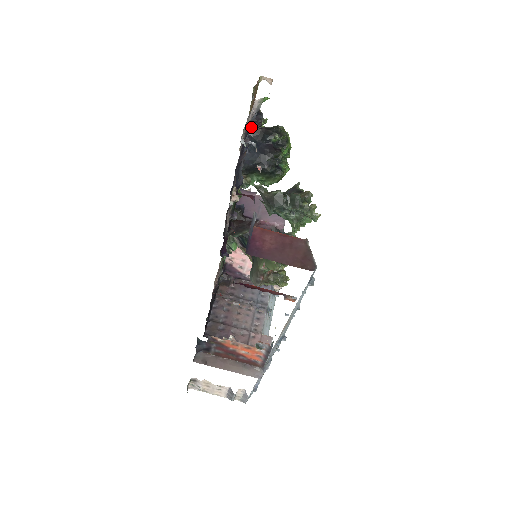
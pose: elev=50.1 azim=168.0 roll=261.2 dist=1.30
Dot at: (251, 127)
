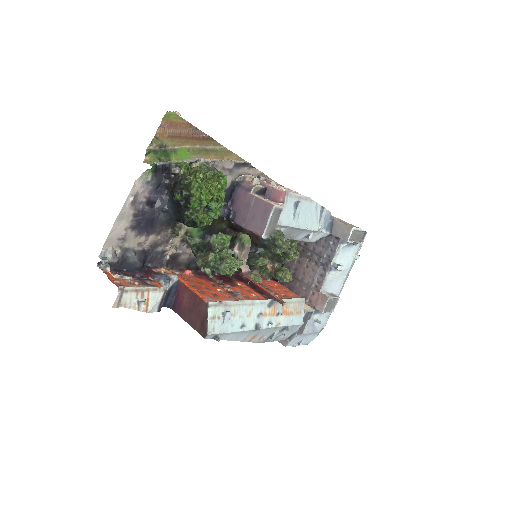
Dot at: (163, 185)
